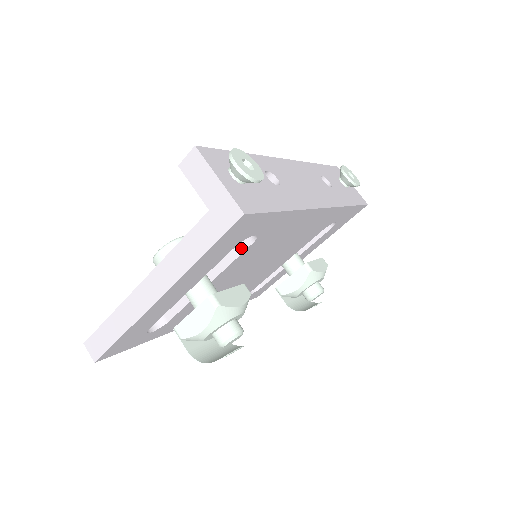
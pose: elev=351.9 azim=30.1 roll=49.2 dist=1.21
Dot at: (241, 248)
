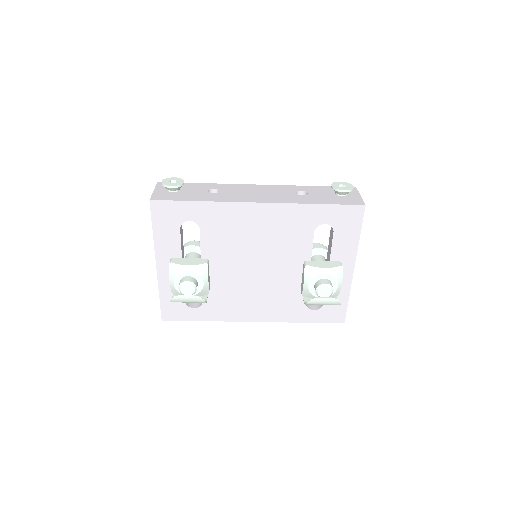
Dot at: (200, 235)
